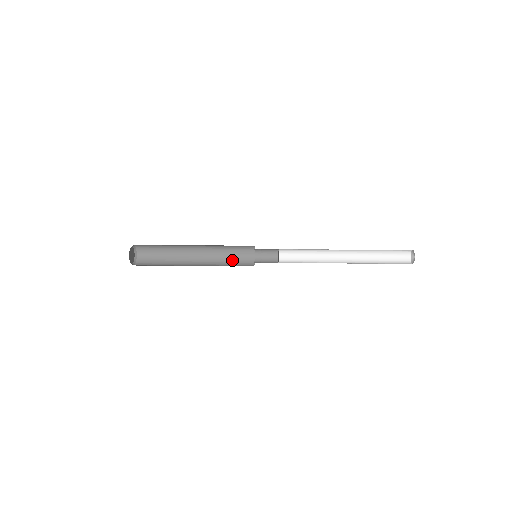
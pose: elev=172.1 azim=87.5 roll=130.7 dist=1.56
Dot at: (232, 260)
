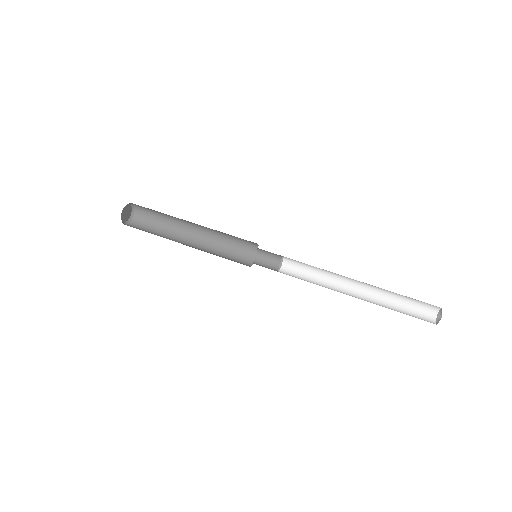
Dot at: (233, 237)
